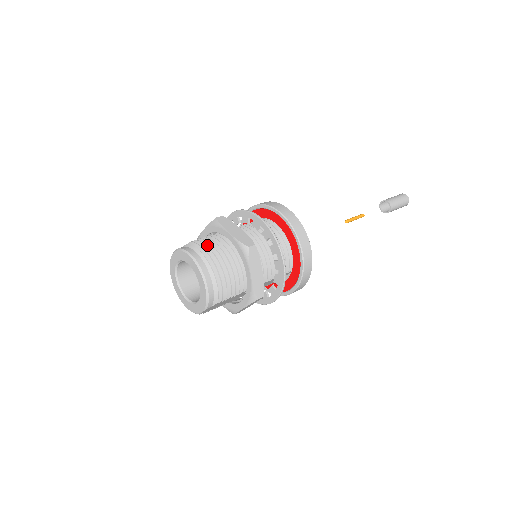
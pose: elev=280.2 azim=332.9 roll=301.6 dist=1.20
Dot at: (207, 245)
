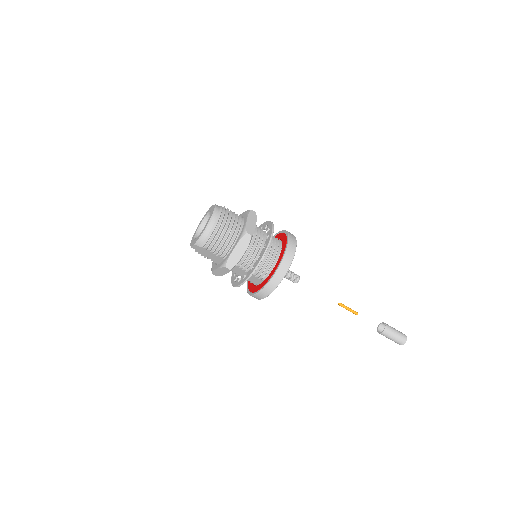
Dot at: (230, 215)
